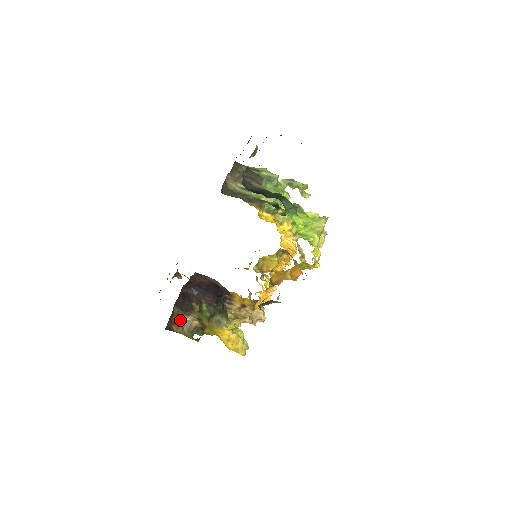
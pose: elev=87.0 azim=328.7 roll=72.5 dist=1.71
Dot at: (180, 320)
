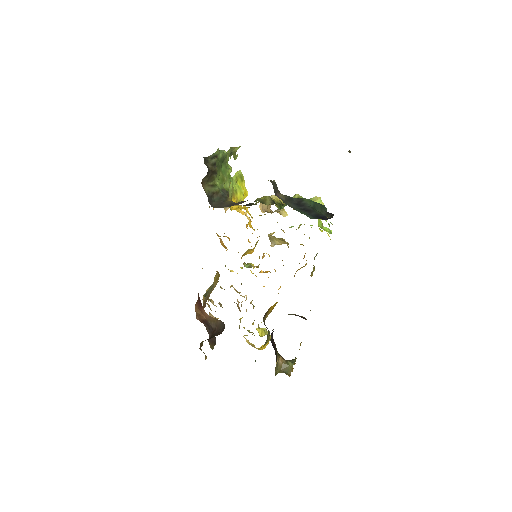
Dot at: occluded
